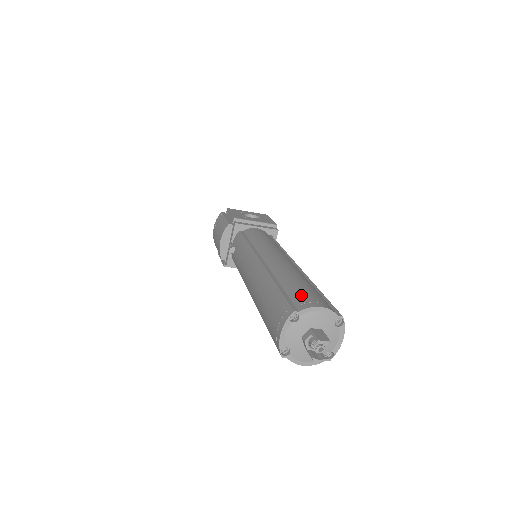
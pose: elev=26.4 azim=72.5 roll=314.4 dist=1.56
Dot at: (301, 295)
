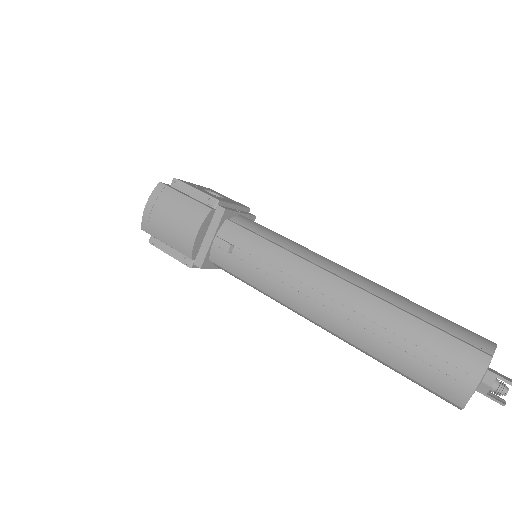
Dot at: (463, 331)
